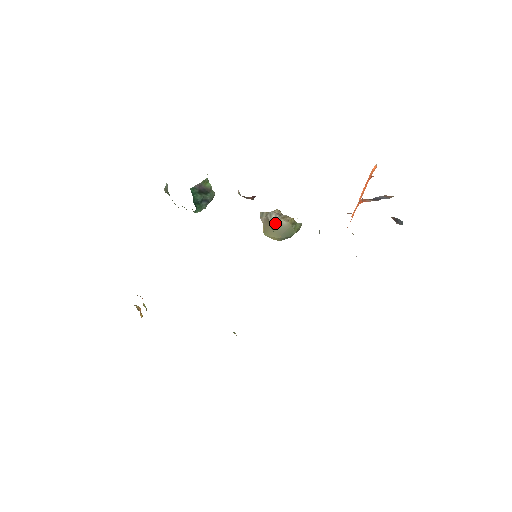
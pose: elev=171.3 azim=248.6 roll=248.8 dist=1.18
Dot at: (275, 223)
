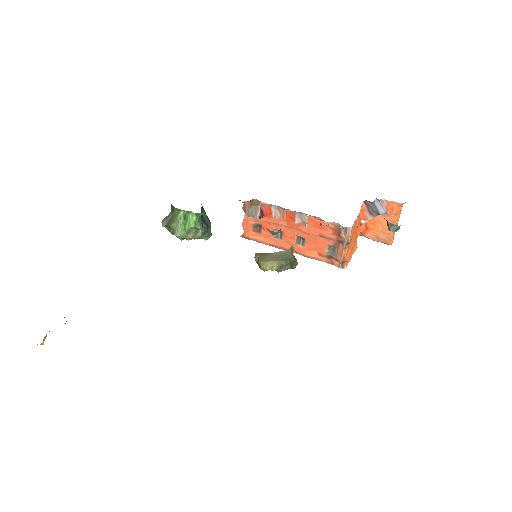
Dot at: occluded
